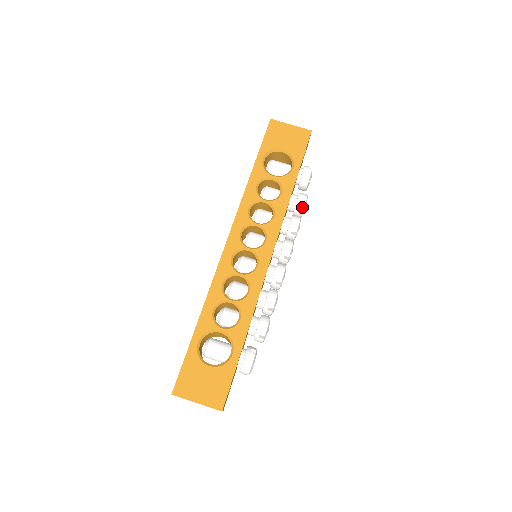
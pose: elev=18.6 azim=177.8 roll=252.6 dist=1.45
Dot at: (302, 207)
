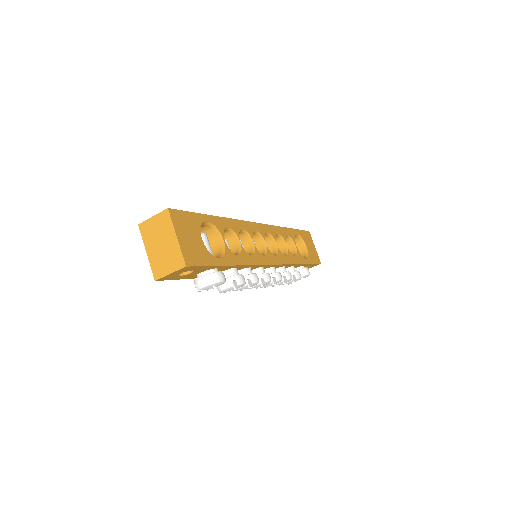
Dot at: (297, 277)
